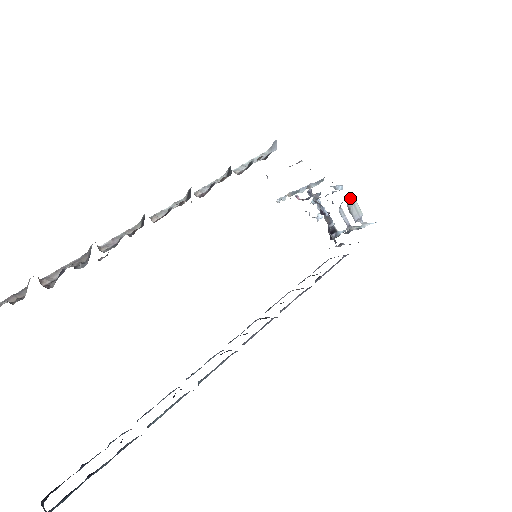
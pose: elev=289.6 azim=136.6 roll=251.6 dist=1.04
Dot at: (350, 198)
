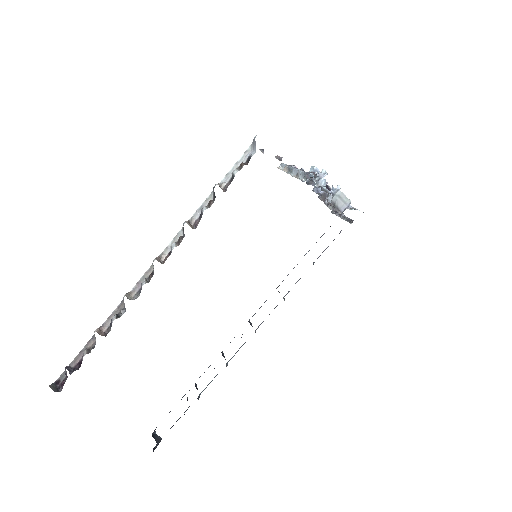
Dot at: (334, 192)
